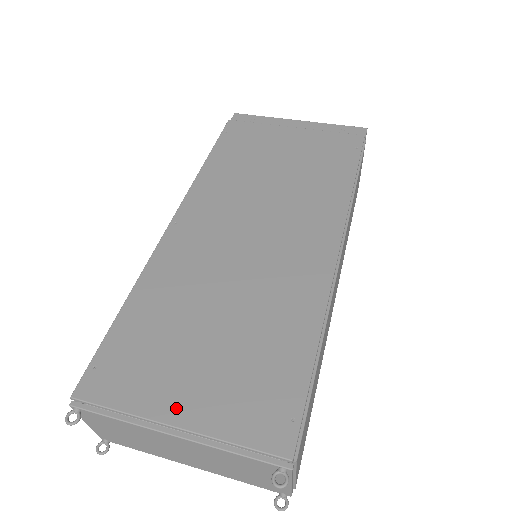
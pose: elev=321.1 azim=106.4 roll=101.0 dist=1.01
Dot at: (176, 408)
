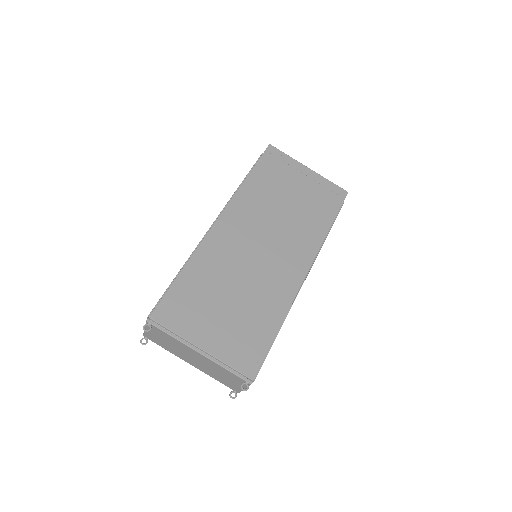
Dot at: (203, 340)
